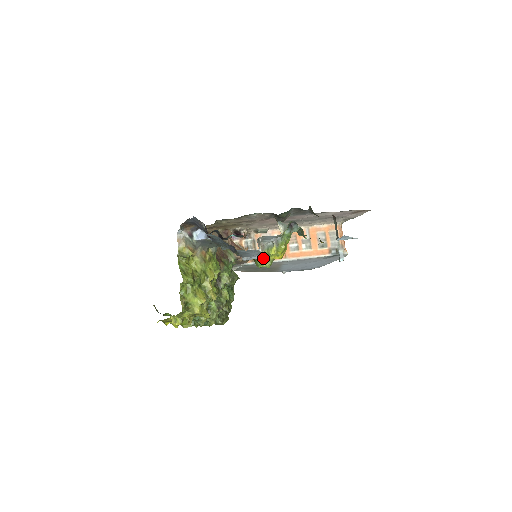
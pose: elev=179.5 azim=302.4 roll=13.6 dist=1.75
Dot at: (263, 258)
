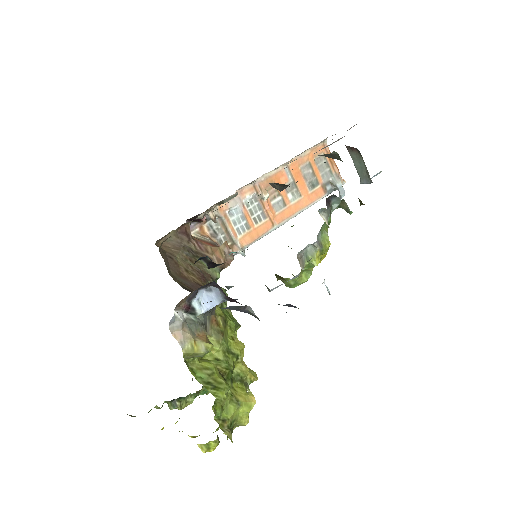
Dot at: occluded
